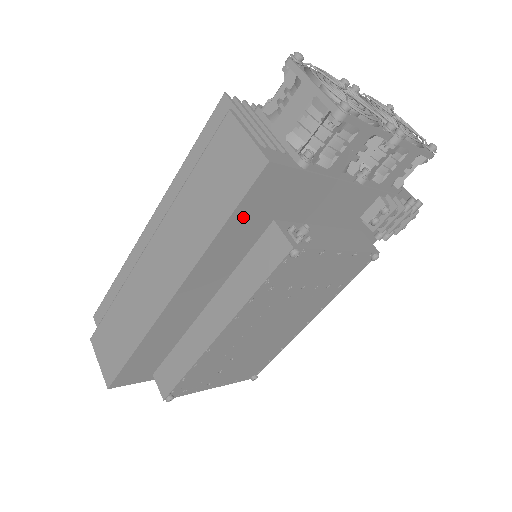
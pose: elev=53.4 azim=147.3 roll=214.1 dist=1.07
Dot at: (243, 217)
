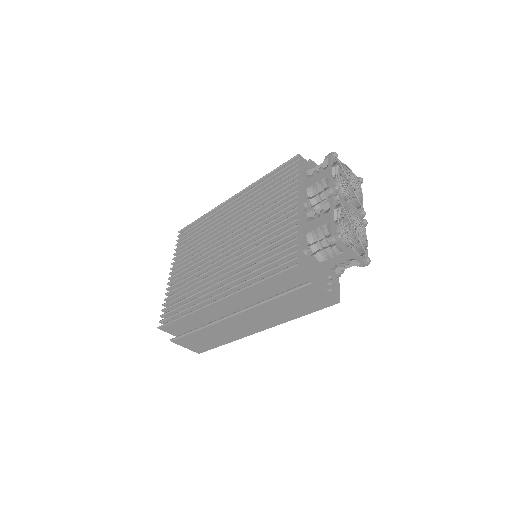
Dot at: occluded
